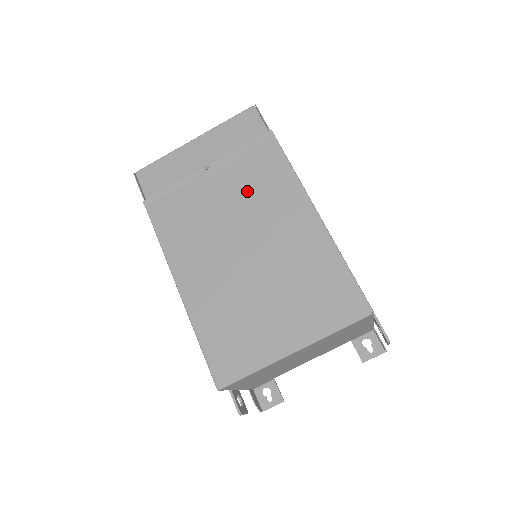
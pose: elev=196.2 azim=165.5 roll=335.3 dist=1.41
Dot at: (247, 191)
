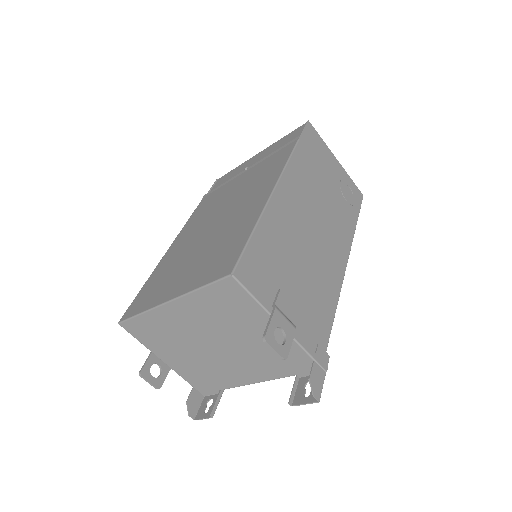
Dot at: (251, 181)
